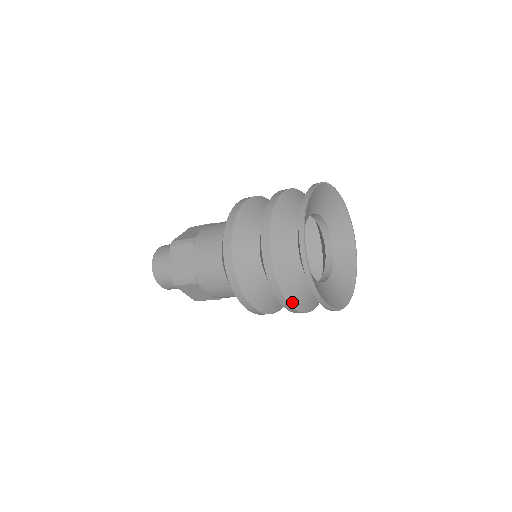
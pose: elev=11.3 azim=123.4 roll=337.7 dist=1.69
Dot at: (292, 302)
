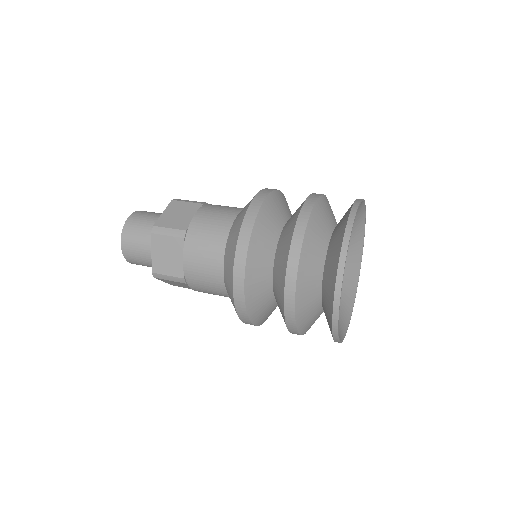
Dot at: occluded
